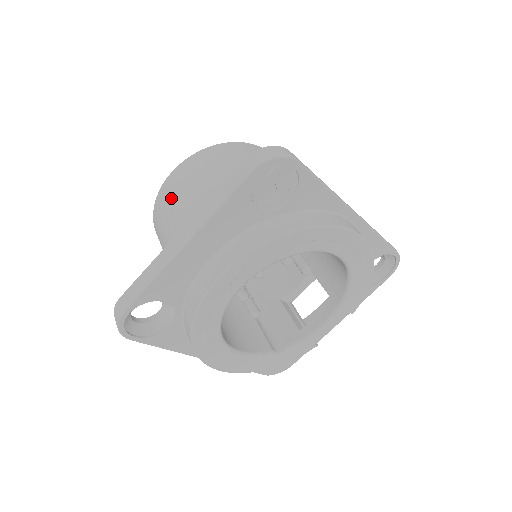
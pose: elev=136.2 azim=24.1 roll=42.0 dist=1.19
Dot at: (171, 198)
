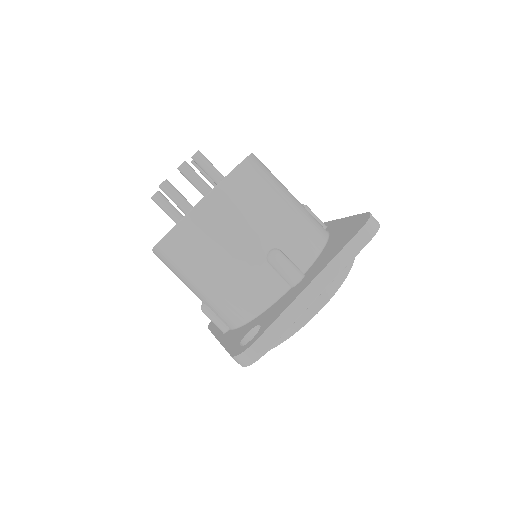
Dot at: (223, 221)
